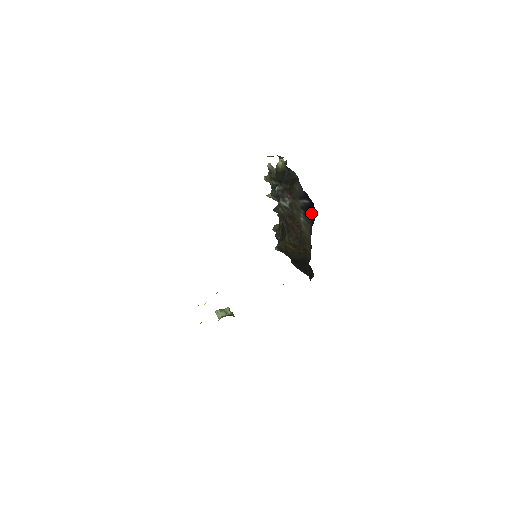
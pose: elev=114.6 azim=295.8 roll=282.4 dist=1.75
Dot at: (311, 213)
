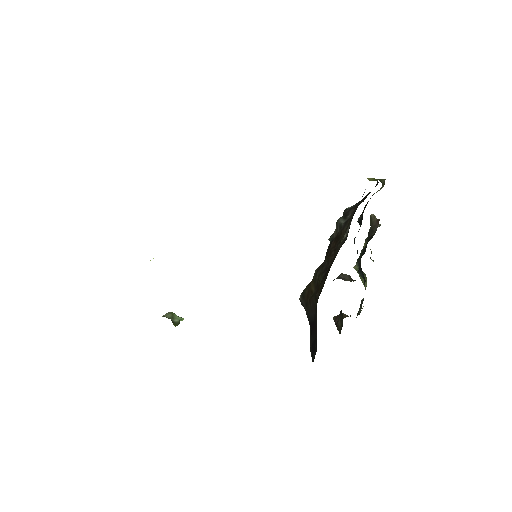
Dot at: occluded
